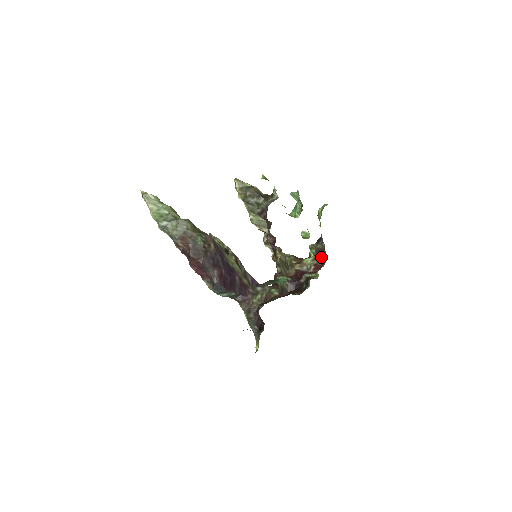
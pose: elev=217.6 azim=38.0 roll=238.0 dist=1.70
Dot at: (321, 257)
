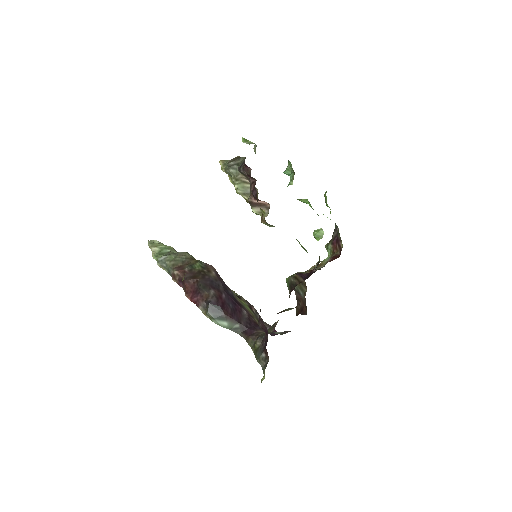
Dot at: (338, 245)
